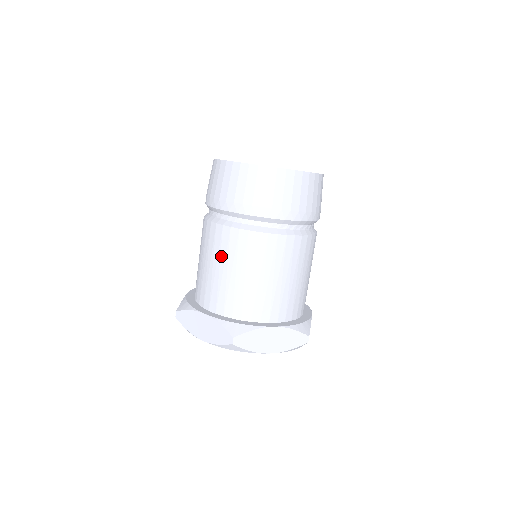
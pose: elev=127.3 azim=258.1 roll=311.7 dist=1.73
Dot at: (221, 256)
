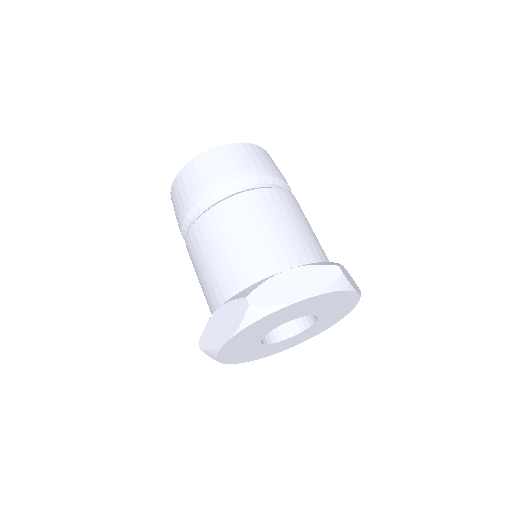
Dot at: (264, 216)
